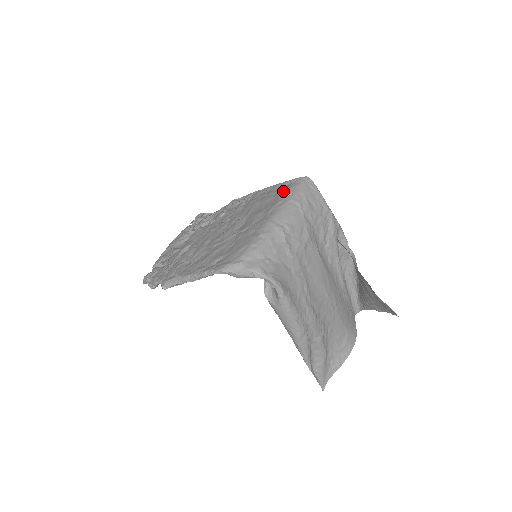
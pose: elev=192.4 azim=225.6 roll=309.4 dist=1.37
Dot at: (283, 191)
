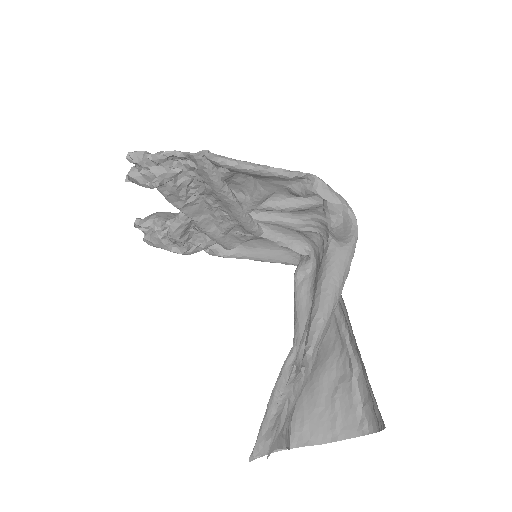
Dot at: occluded
